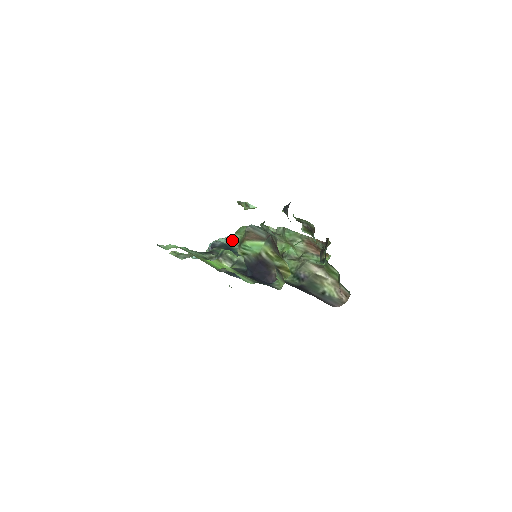
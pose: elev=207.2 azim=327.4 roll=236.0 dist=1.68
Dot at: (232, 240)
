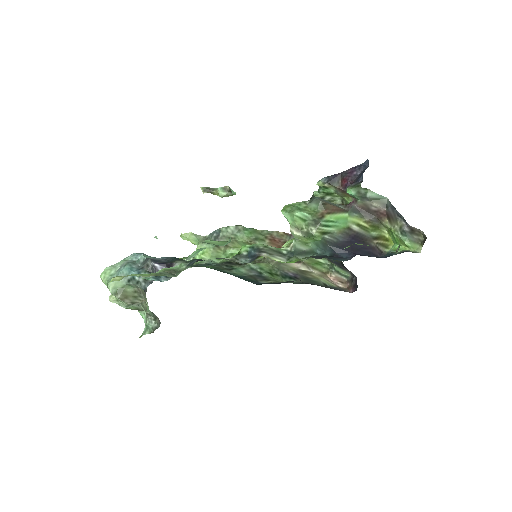
Dot at: occluded
